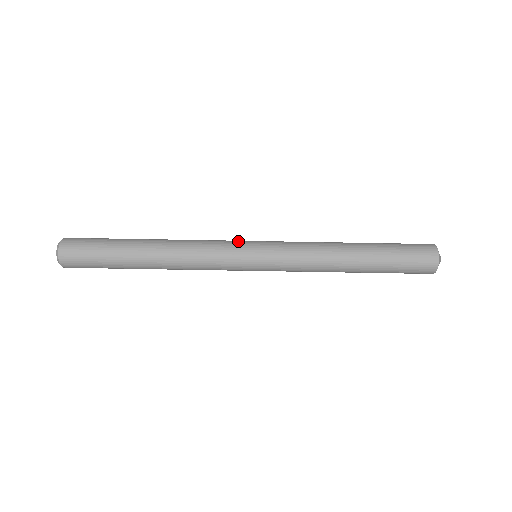
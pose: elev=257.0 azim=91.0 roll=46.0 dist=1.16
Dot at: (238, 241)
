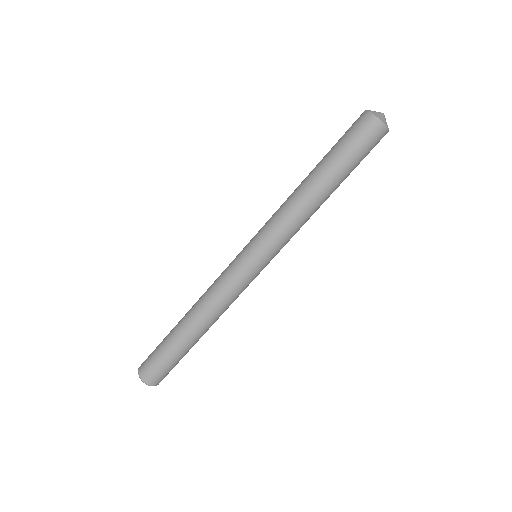
Dot at: occluded
